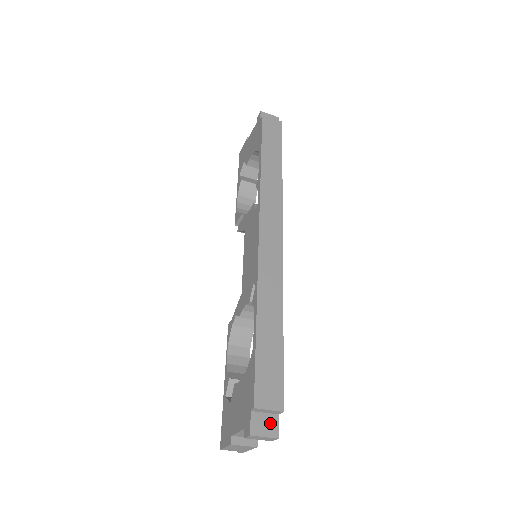
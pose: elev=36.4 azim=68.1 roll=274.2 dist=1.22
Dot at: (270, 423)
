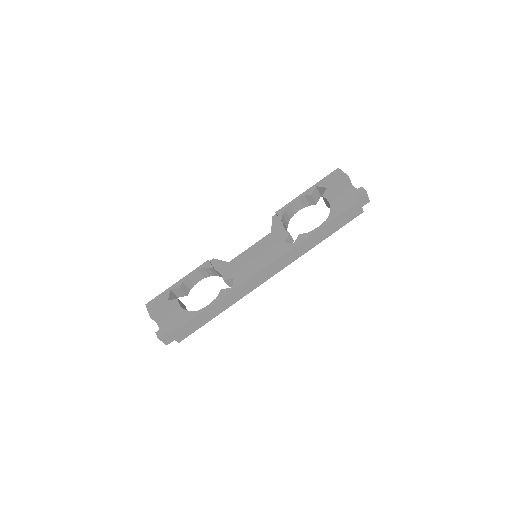
Dot at: (170, 339)
